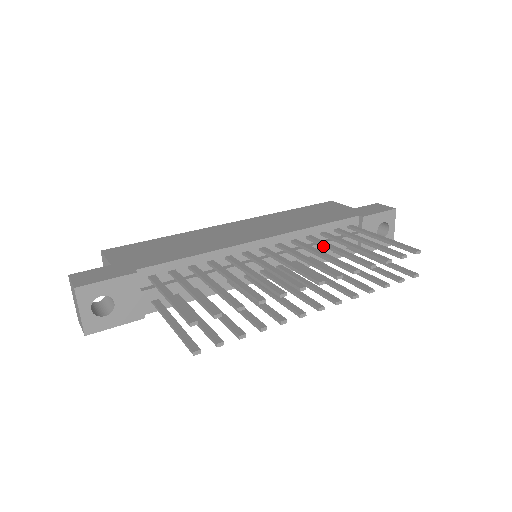
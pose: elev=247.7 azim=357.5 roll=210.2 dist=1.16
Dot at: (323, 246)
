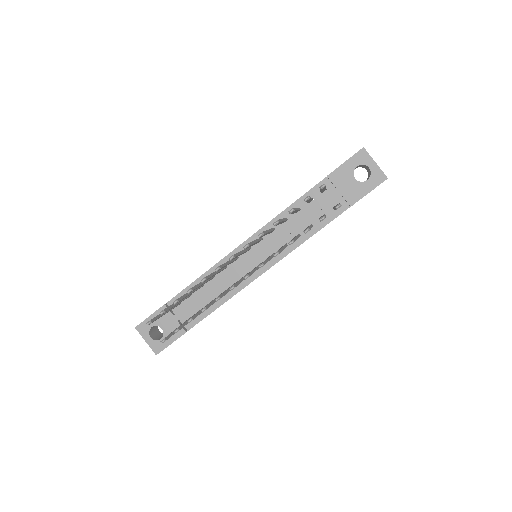
Dot at: occluded
